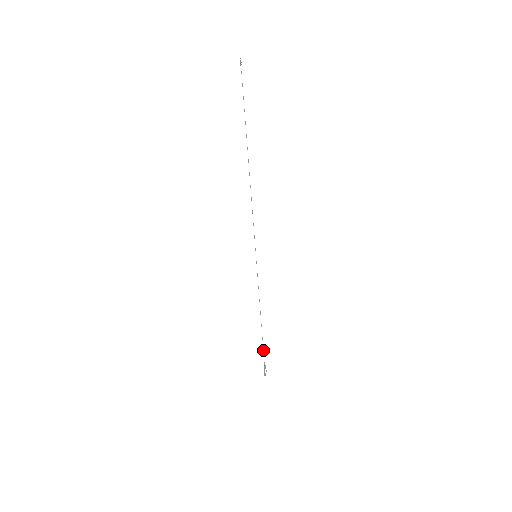
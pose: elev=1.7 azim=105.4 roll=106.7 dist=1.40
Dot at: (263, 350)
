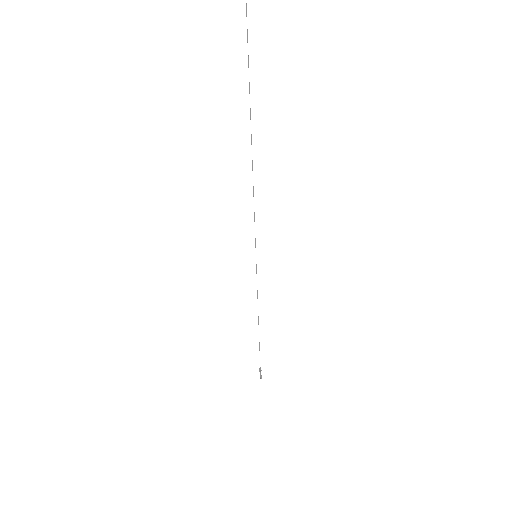
Dot at: occluded
